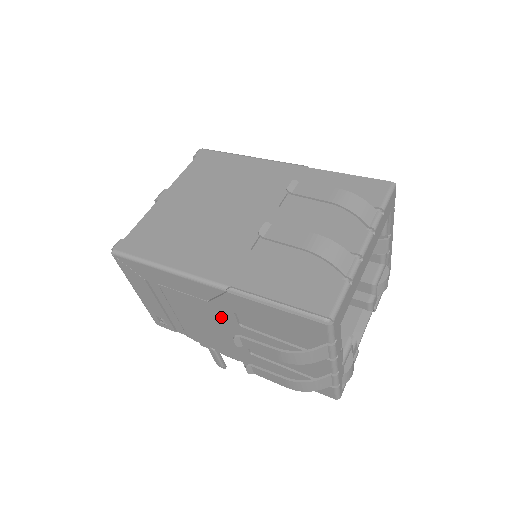
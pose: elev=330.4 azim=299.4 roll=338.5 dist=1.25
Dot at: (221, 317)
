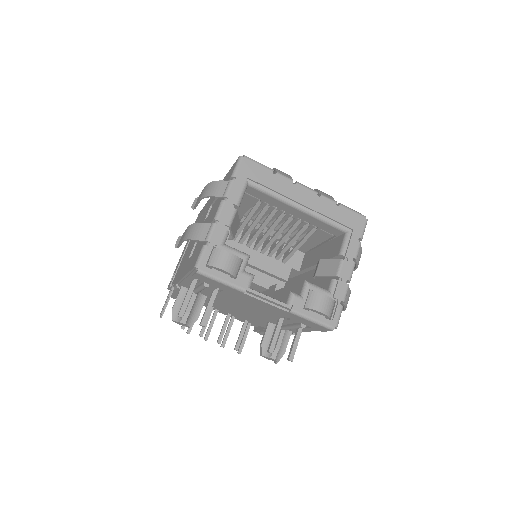
Dot at: (202, 222)
